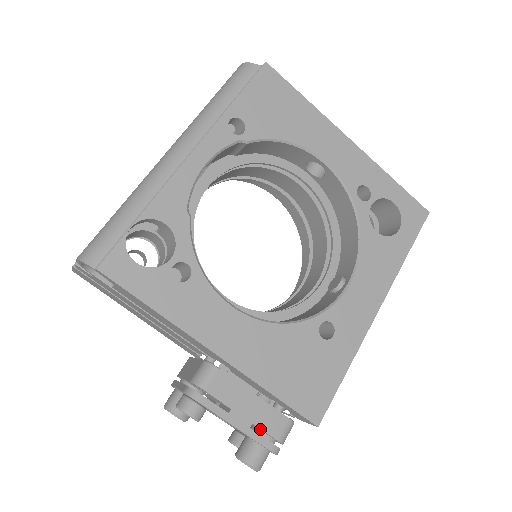
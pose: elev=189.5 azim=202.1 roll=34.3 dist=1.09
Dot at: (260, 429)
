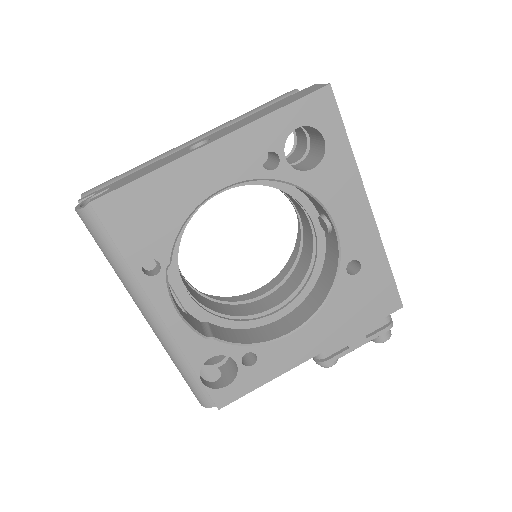
Dot at: (372, 330)
